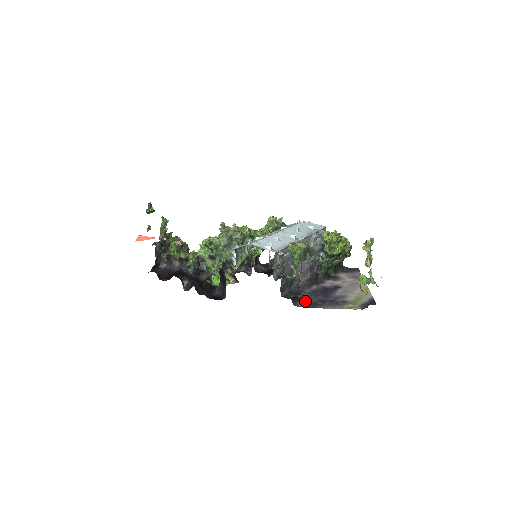
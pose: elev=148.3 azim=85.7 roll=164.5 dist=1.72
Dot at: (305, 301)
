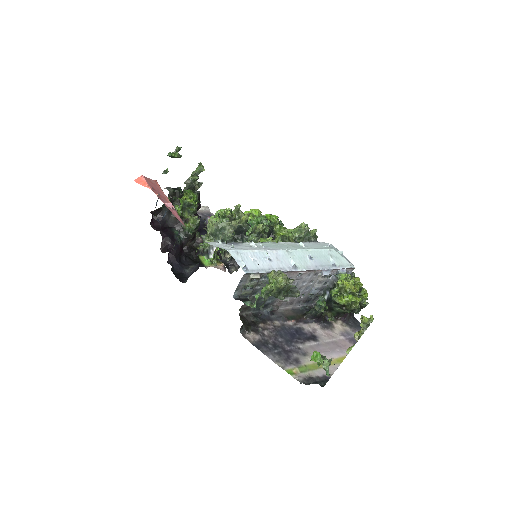
Dot at: (259, 334)
